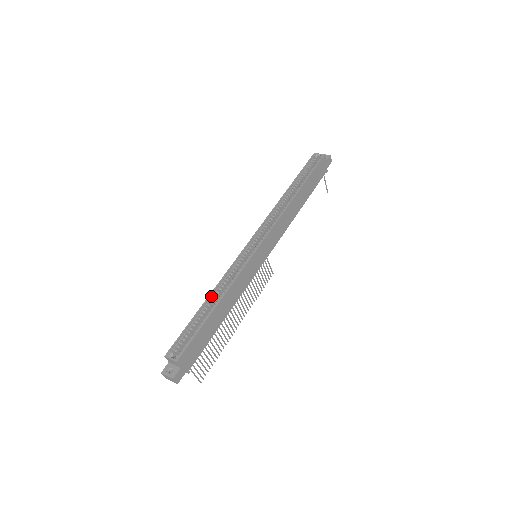
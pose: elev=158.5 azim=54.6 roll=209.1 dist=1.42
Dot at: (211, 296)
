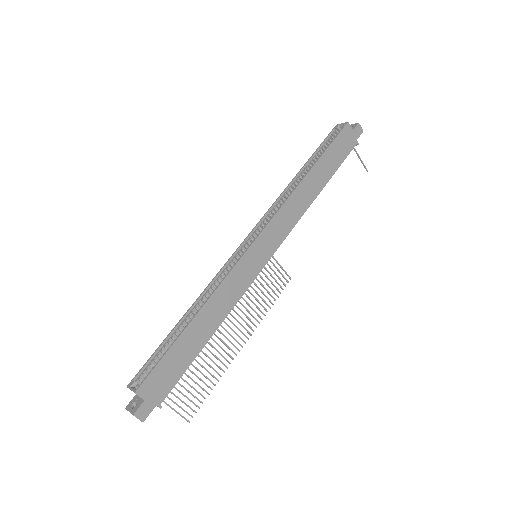
Dot at: (192, 309)
